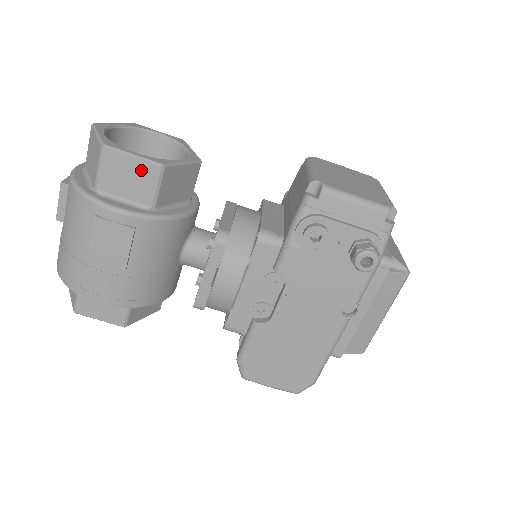
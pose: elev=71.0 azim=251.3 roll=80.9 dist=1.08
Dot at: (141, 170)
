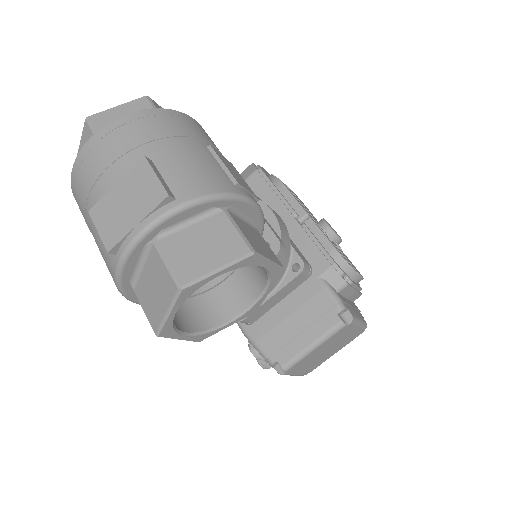
Dot at: occluded
